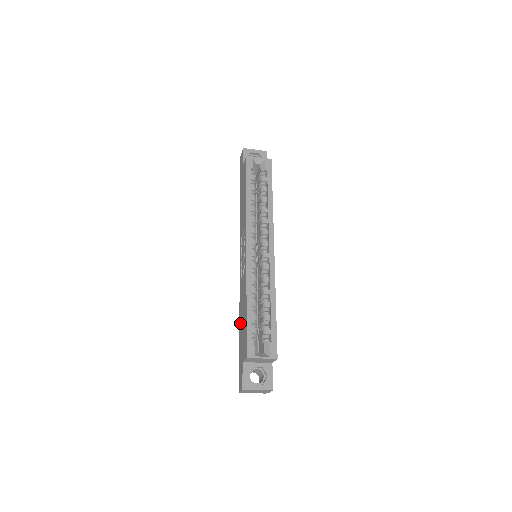
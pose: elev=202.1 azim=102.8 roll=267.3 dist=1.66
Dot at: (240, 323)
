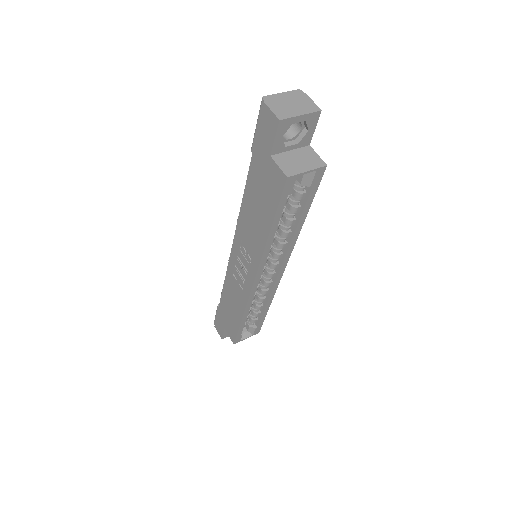
Dot at: (224, 299)
